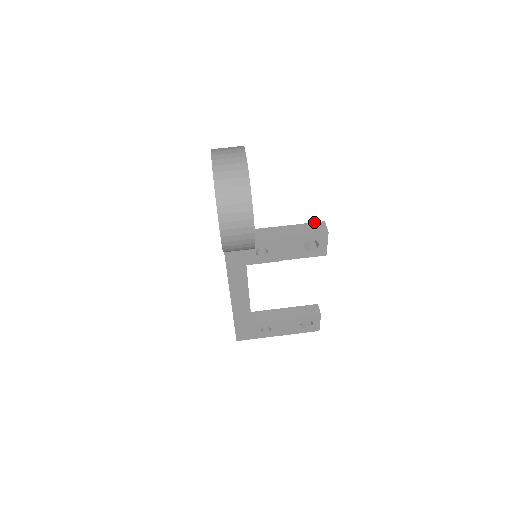
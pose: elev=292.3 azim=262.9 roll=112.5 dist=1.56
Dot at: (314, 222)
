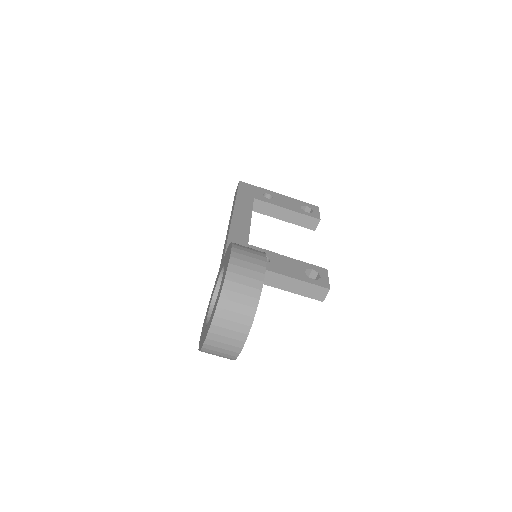
Dot at: (319, 286)
